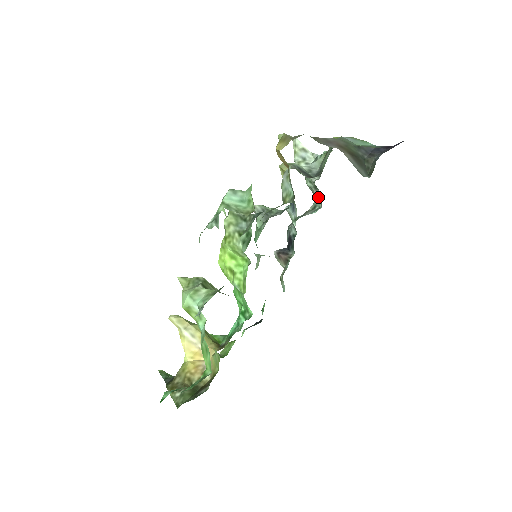
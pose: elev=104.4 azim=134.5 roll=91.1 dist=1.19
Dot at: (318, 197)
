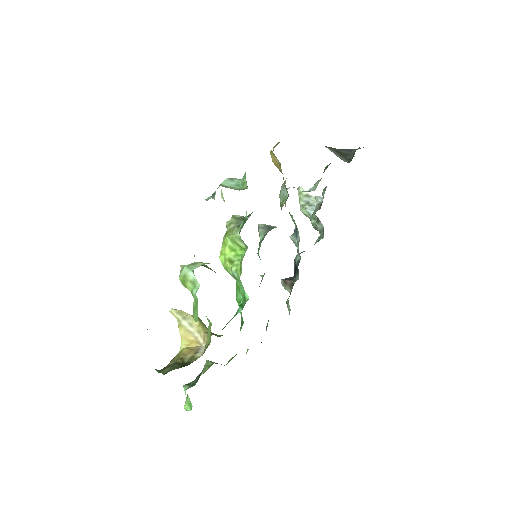
Dot at: (321, 230)
